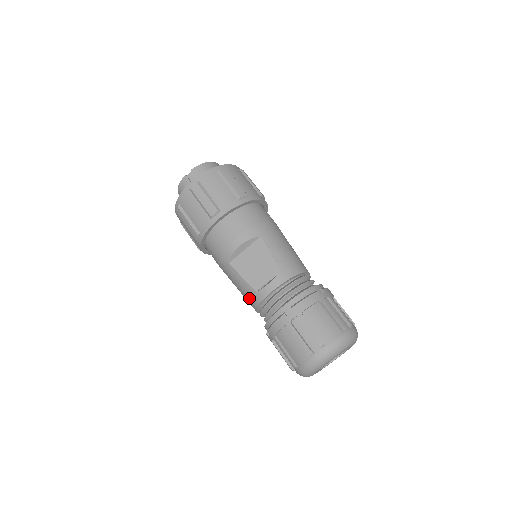
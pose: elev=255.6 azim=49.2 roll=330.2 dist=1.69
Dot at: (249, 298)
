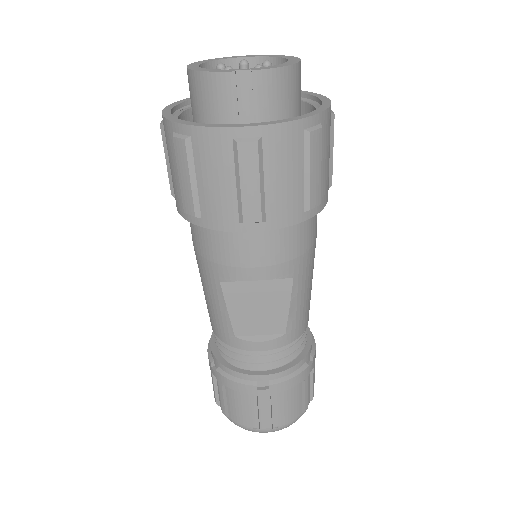
Dot at: (217, 325)
